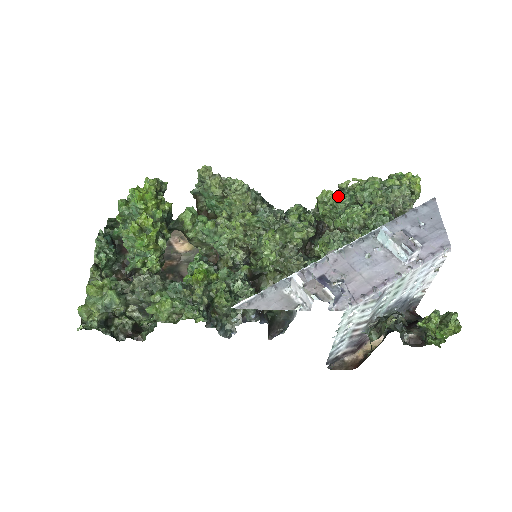
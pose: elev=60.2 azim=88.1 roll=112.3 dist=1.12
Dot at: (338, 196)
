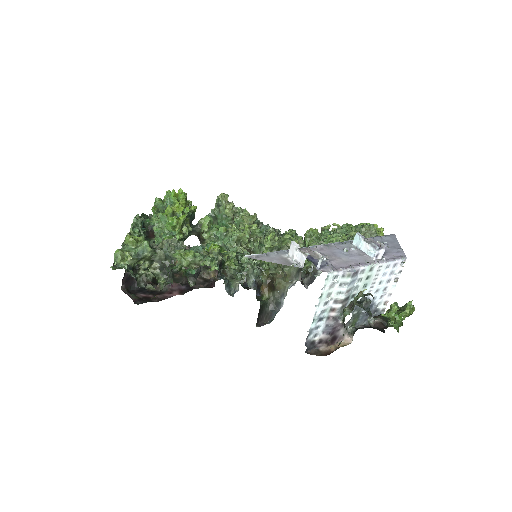
Dot at: (321, 233)
